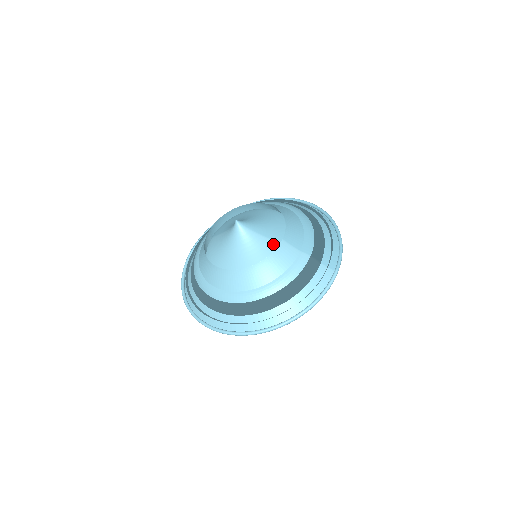
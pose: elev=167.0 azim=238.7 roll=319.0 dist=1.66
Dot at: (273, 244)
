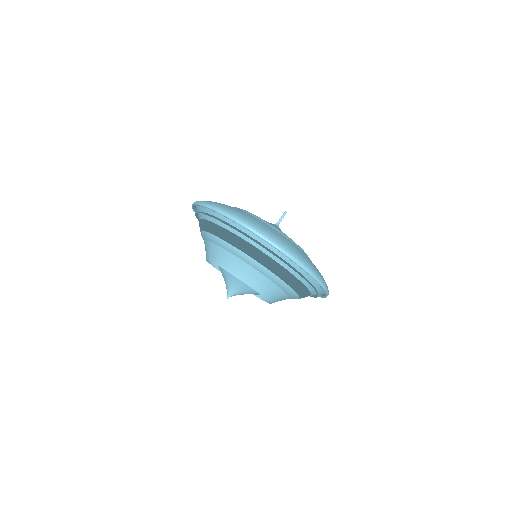
Dot at: occluded
